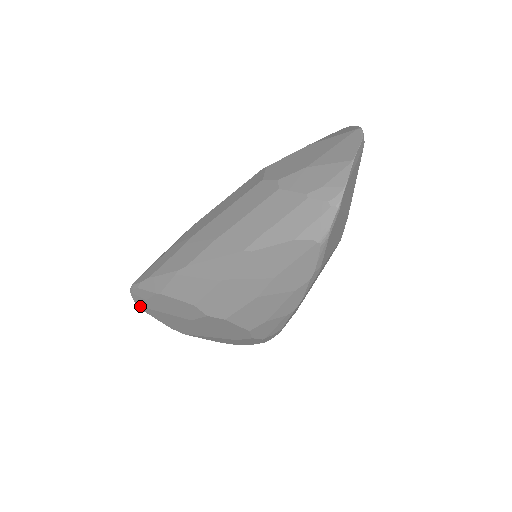
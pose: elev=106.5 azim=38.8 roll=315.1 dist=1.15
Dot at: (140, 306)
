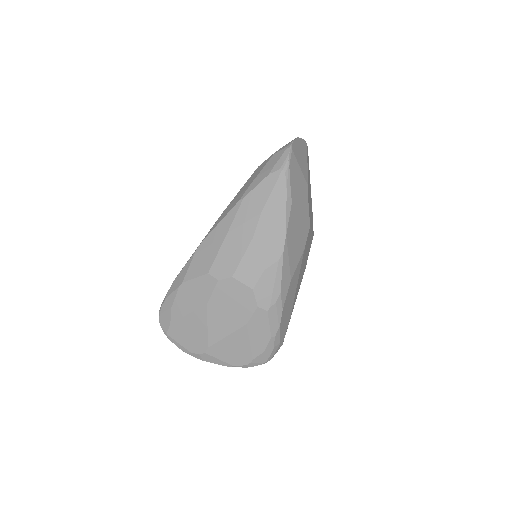
Dot at: (166, 329)
